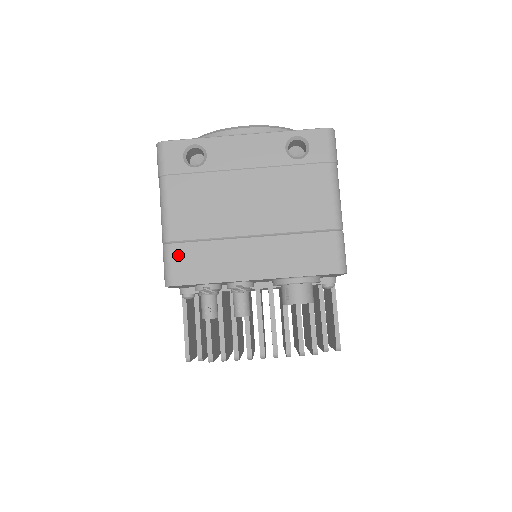
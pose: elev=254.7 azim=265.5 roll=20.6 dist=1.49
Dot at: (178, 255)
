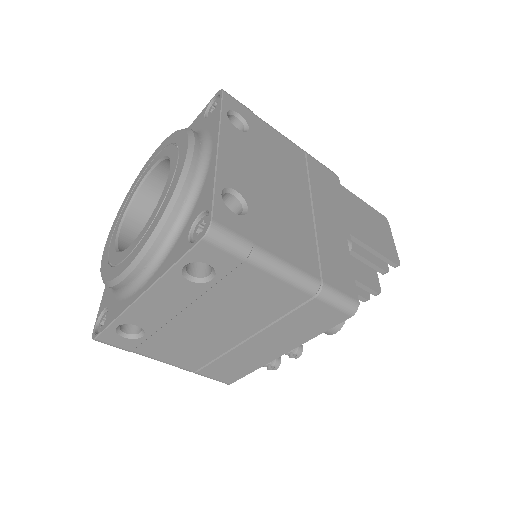
Dot at: (210, 374)
